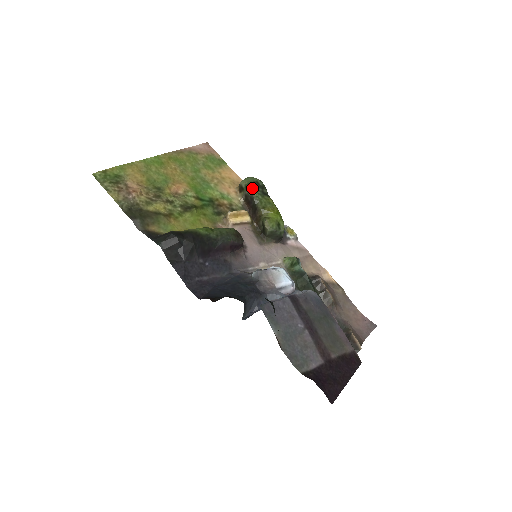
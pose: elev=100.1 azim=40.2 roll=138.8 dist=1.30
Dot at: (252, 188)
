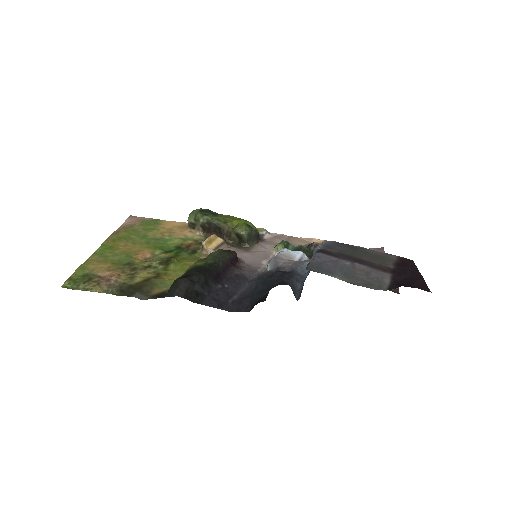
Dot at: (202, 216)
